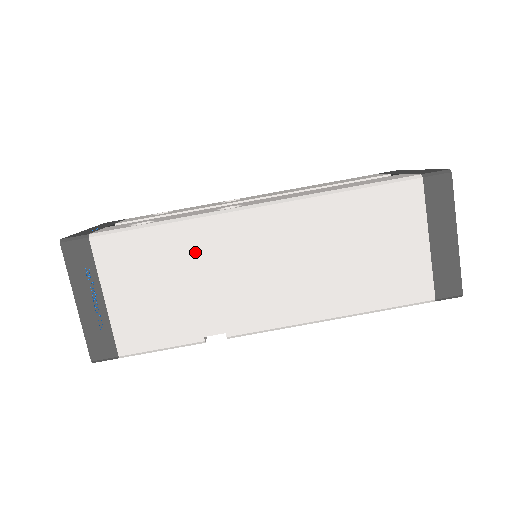
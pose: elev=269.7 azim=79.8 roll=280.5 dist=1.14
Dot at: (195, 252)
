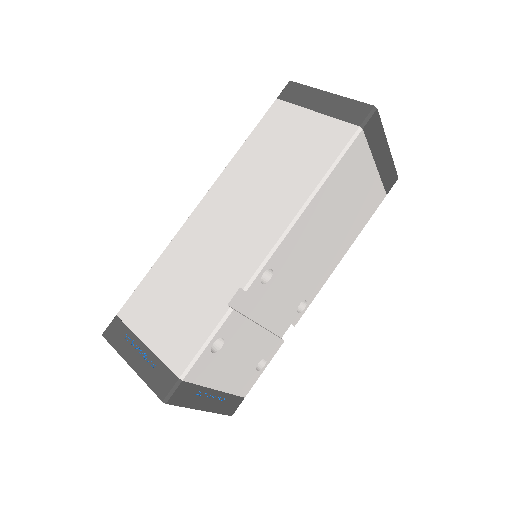
Dot at: (182, 261)
